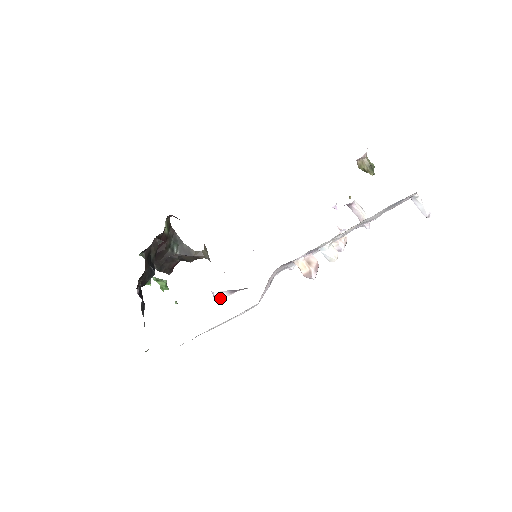
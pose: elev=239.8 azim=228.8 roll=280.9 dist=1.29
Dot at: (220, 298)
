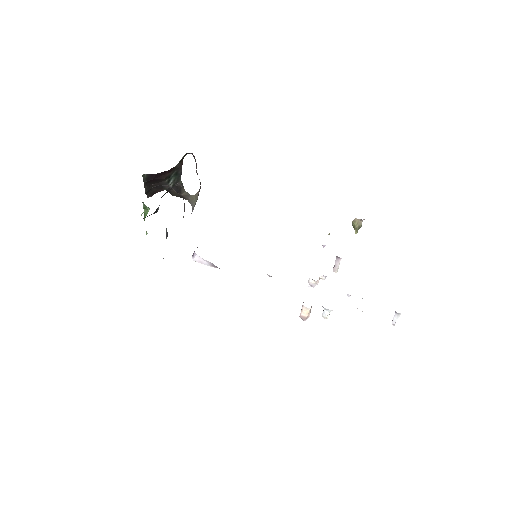
Dot at: (198, 261)
